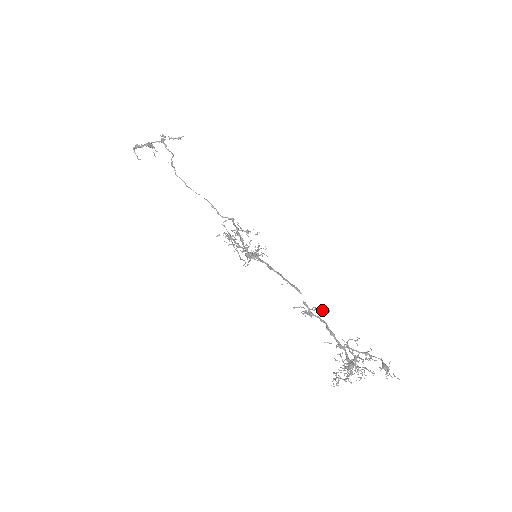
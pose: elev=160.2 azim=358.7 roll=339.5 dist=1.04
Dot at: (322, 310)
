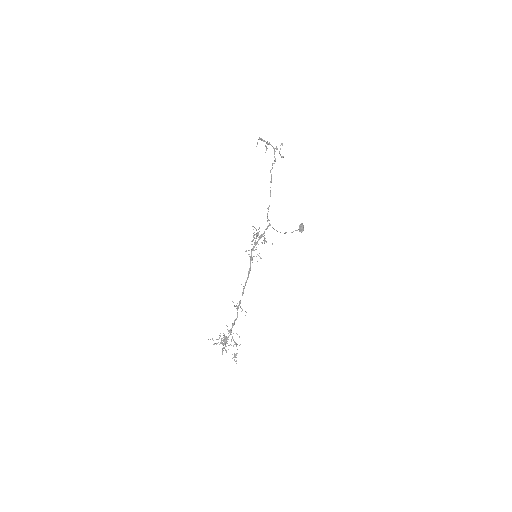
Dot at: occluded
